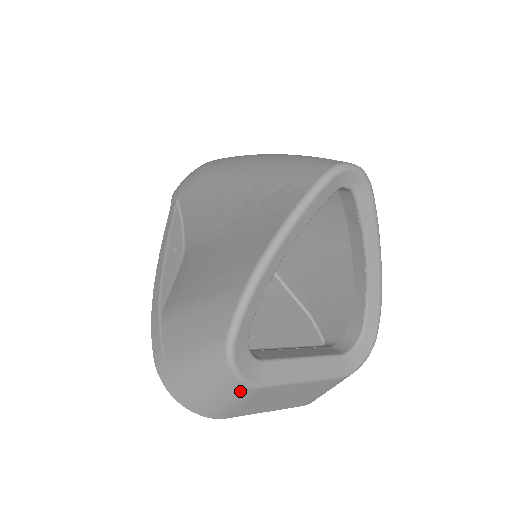
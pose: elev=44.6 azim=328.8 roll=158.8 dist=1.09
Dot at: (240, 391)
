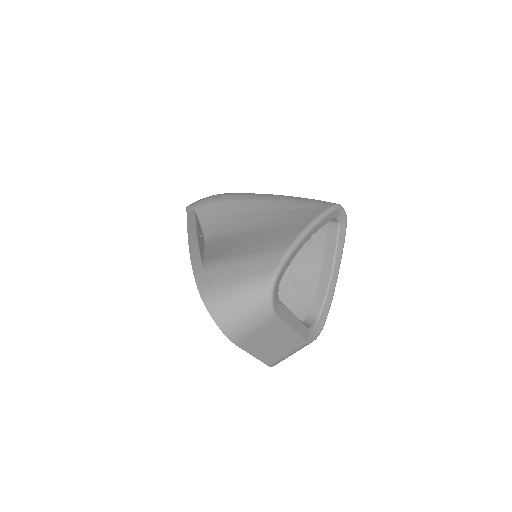
Dot at: (265, 315)
